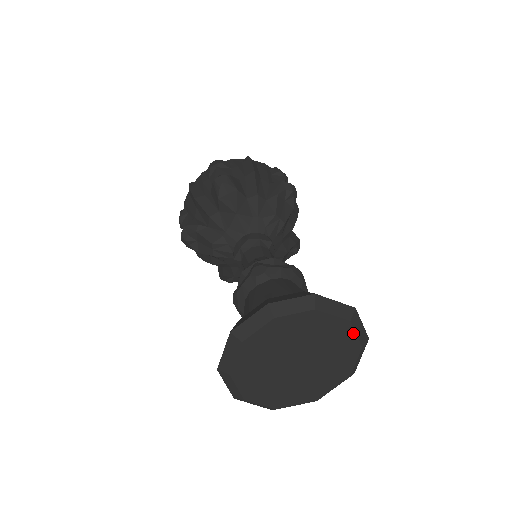
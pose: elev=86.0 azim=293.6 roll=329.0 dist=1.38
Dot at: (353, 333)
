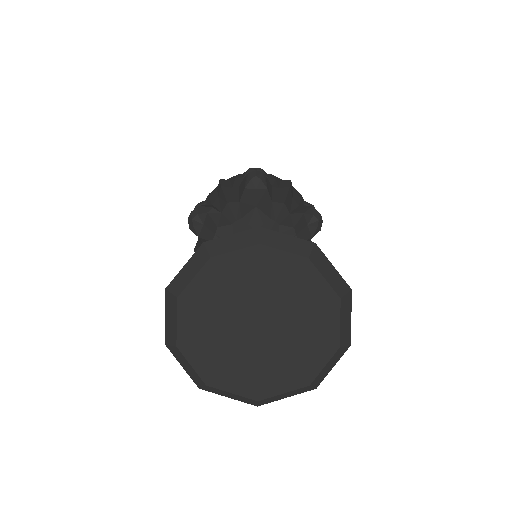
Dot at: (337, 319)
